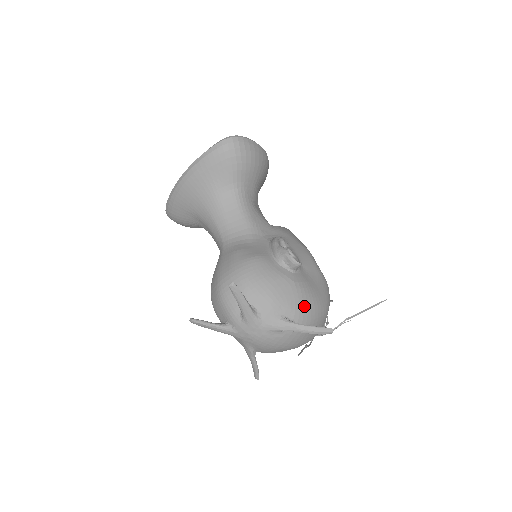
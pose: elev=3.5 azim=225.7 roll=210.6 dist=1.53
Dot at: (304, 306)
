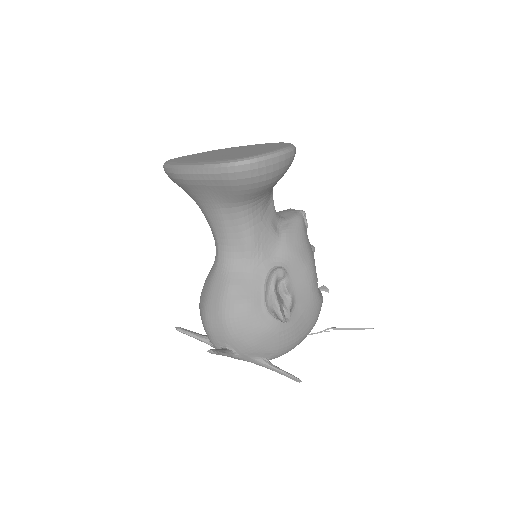
Dot at: (283, 348)
